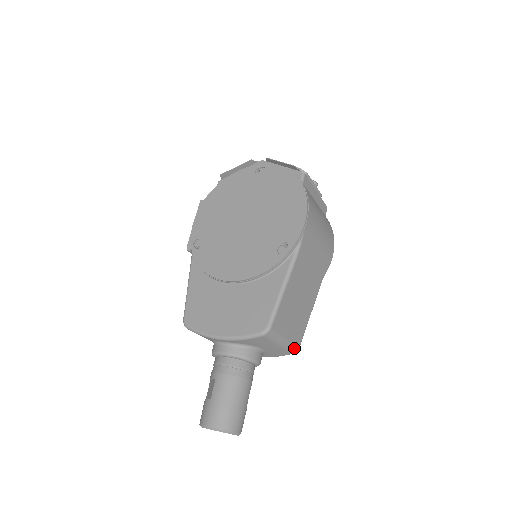
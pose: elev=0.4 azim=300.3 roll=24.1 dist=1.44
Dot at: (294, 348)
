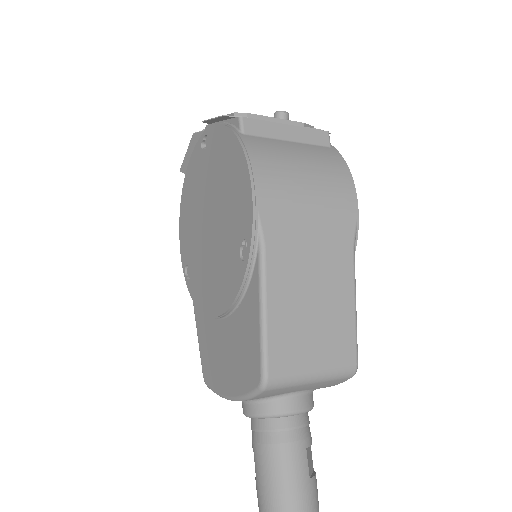
Dot at: (346, 372)
